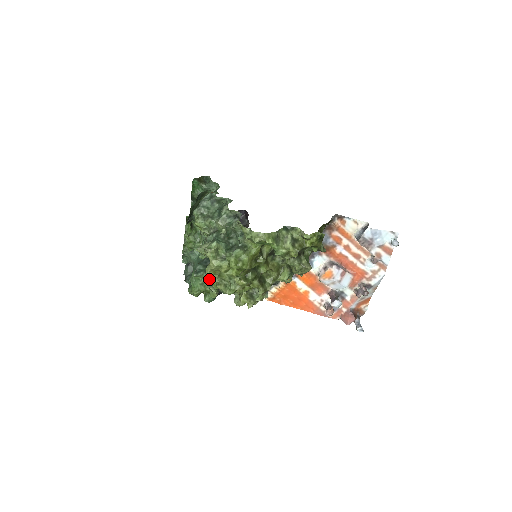
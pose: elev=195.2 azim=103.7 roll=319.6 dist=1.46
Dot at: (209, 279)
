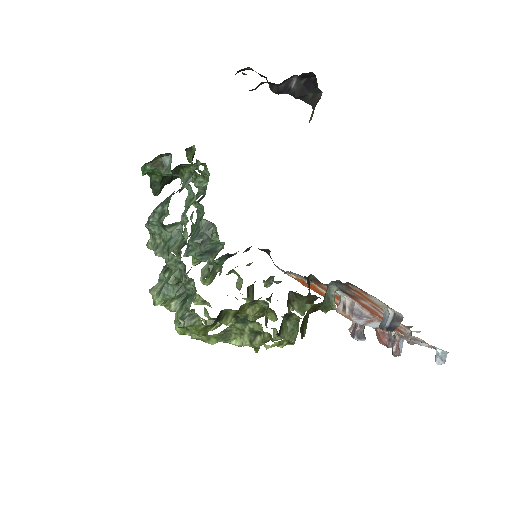
Dot at: (203, 260)
